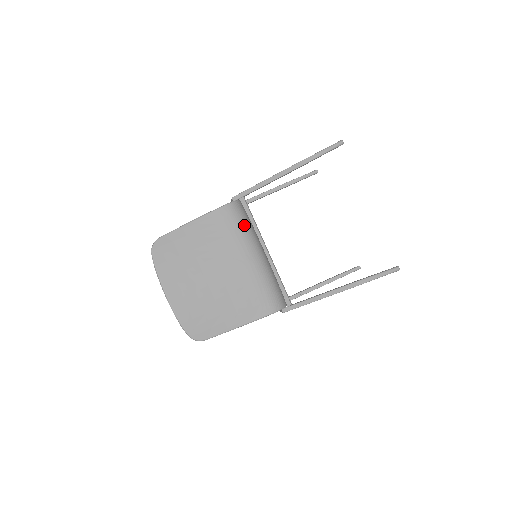
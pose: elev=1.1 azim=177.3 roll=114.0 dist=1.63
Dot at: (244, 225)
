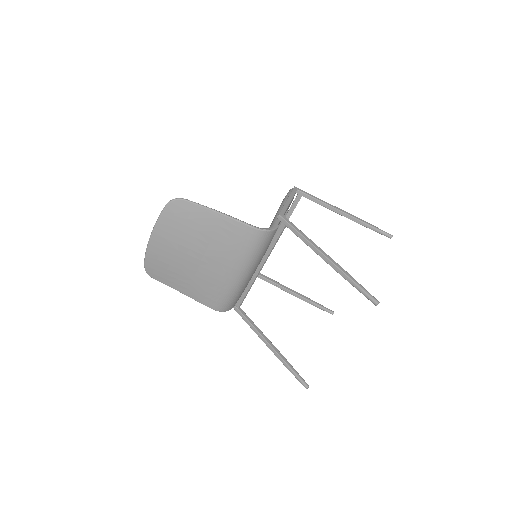
Dot at: (254, 252)
